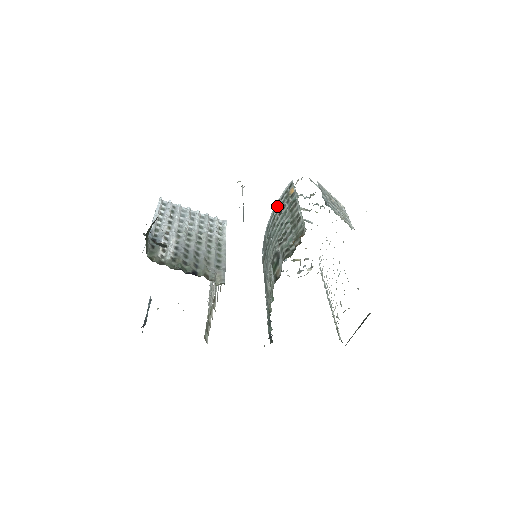
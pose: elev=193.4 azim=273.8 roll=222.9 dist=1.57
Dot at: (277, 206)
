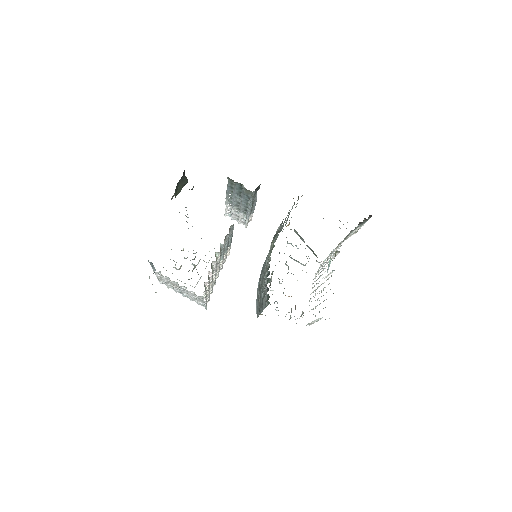
Dot at: occluded
